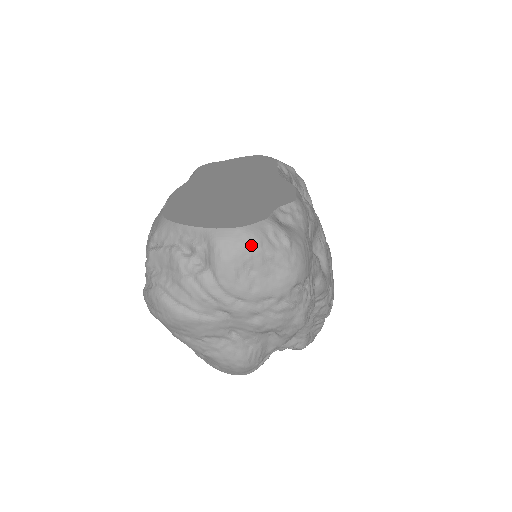
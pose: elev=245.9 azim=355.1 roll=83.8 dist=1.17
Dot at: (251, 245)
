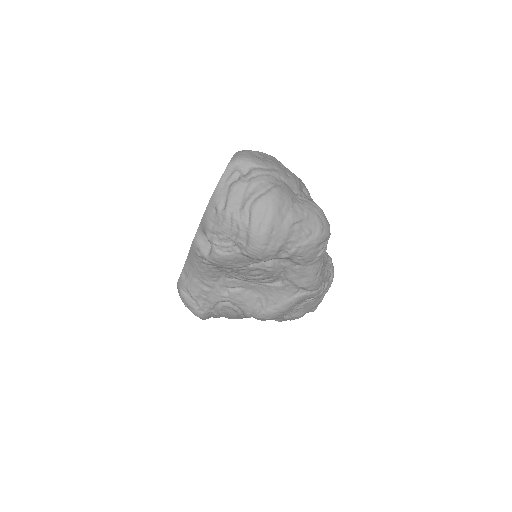
Dot at: (246, 151)
